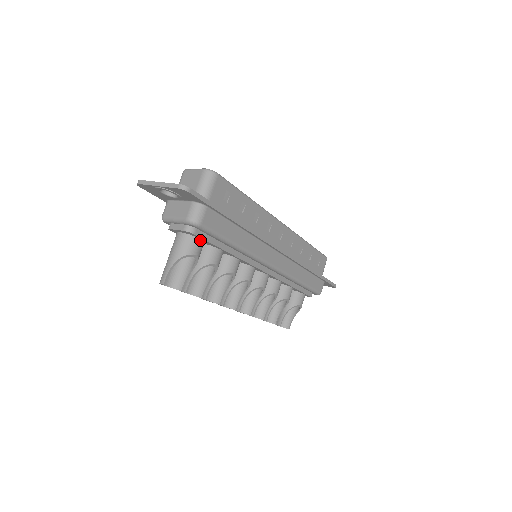
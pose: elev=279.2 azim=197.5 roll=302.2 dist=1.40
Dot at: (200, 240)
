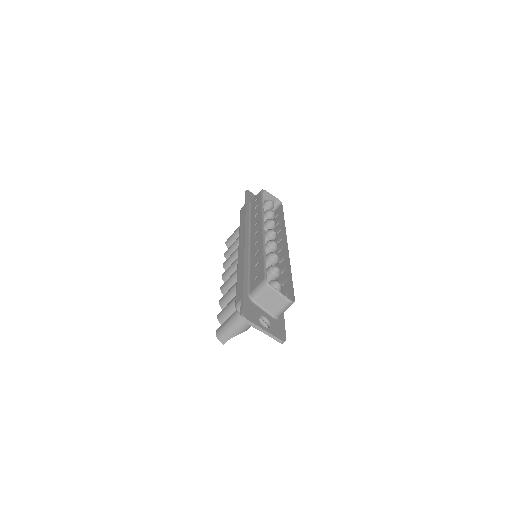
Dot at: occluded
